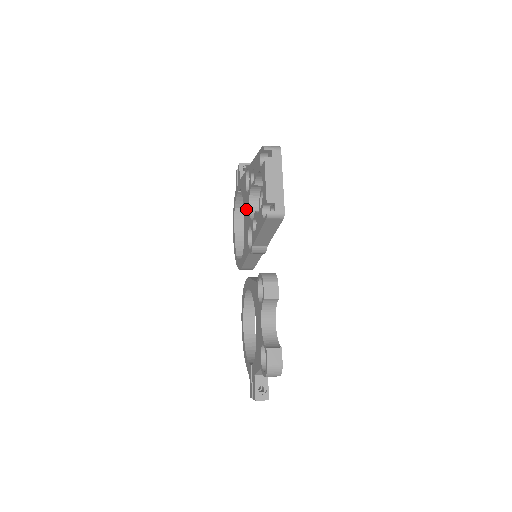
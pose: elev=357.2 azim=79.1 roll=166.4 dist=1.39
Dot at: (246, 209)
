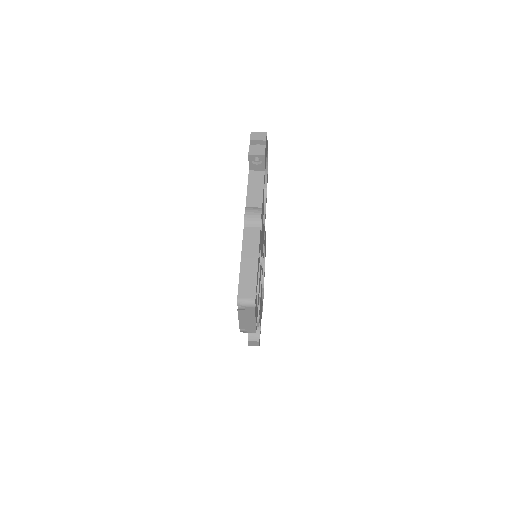
Dot at: occluded
